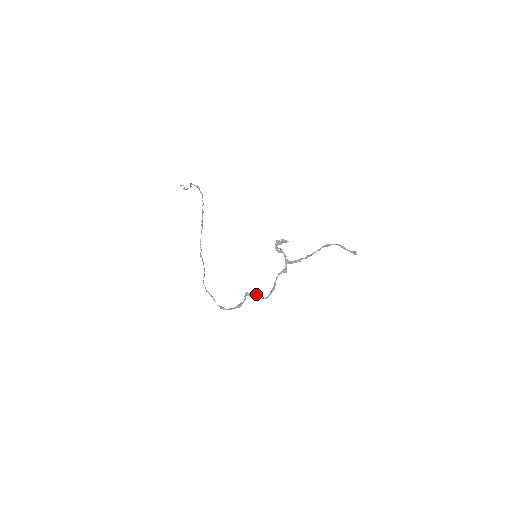
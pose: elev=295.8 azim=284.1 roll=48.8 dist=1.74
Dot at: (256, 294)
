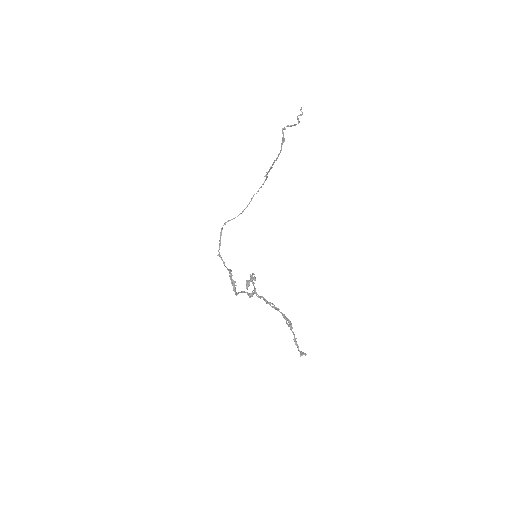
Dot at: (232, 280)
